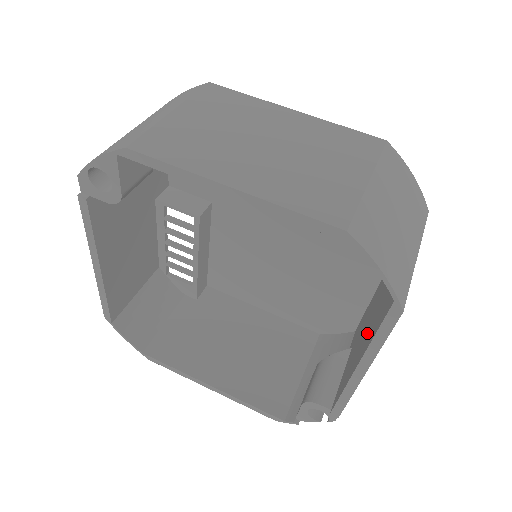
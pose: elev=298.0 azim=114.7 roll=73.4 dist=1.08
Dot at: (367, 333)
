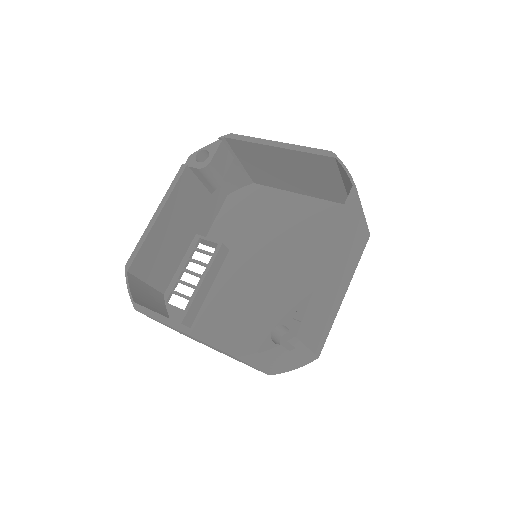
Dot at: occluded
